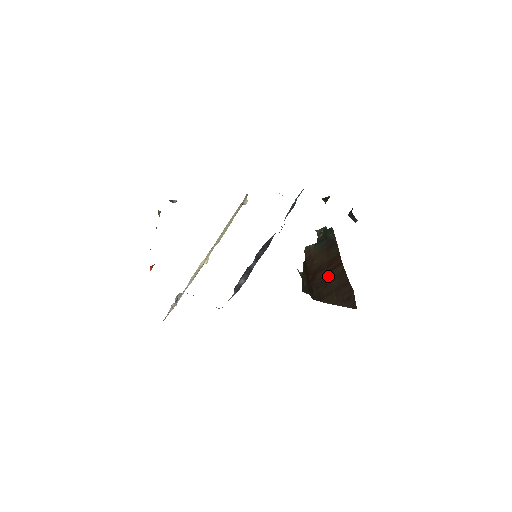
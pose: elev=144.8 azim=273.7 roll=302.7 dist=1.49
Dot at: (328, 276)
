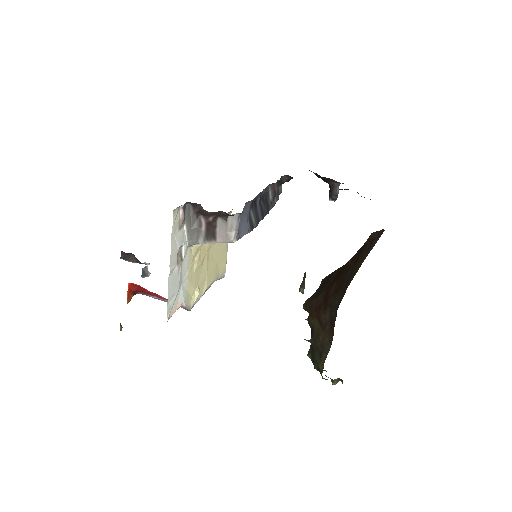
Dot at: (340, 278)
